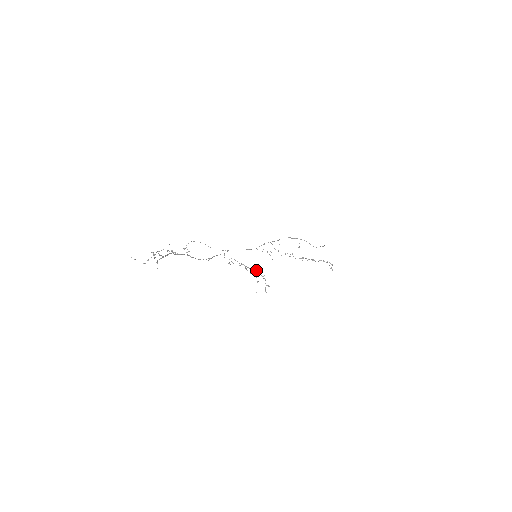
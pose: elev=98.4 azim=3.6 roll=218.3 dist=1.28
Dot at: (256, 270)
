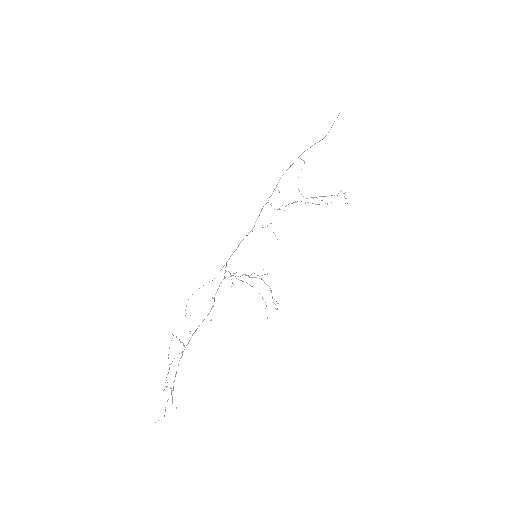
Dot at: occluded
